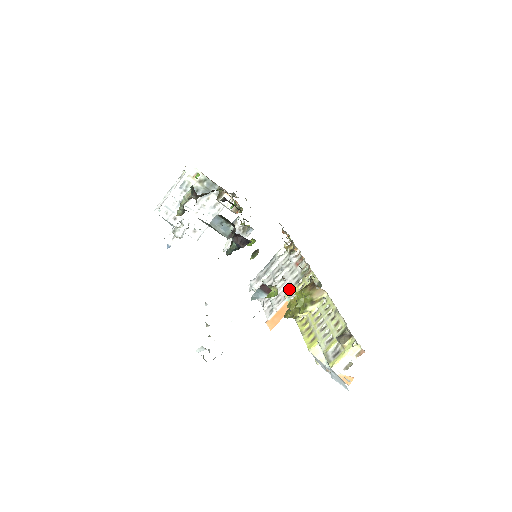
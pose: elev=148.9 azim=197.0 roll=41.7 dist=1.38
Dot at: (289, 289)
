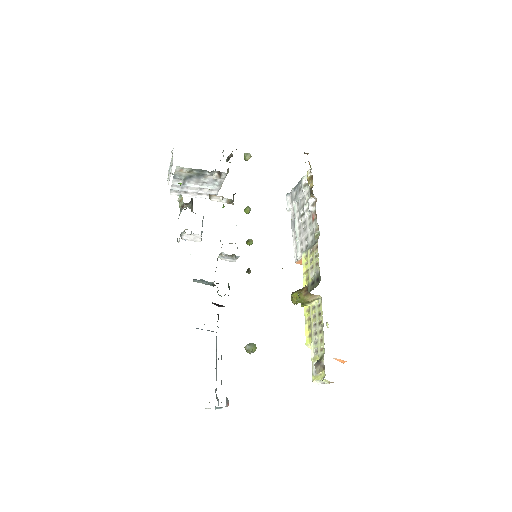
Dot at: (307, 244)
